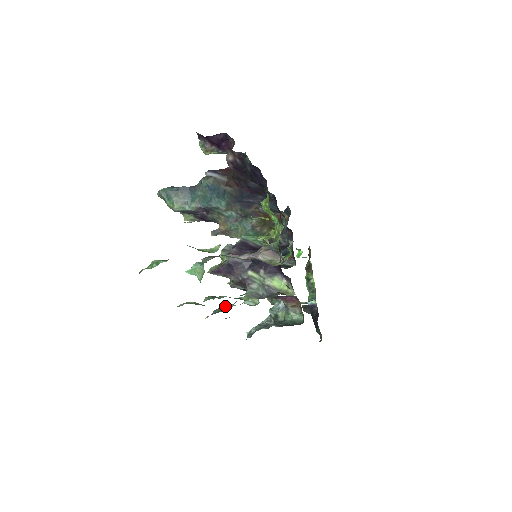
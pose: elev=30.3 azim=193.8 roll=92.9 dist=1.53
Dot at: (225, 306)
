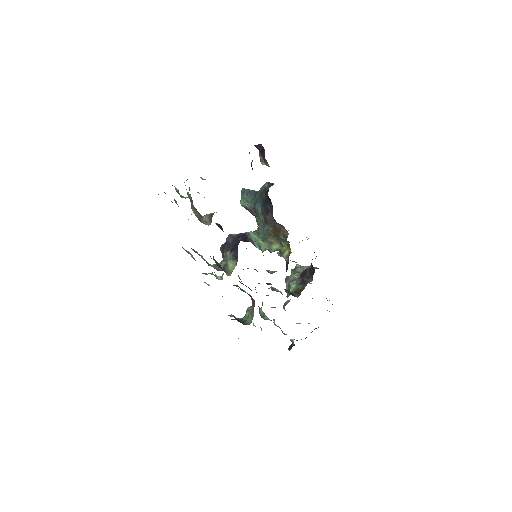
Dot at: occluded
